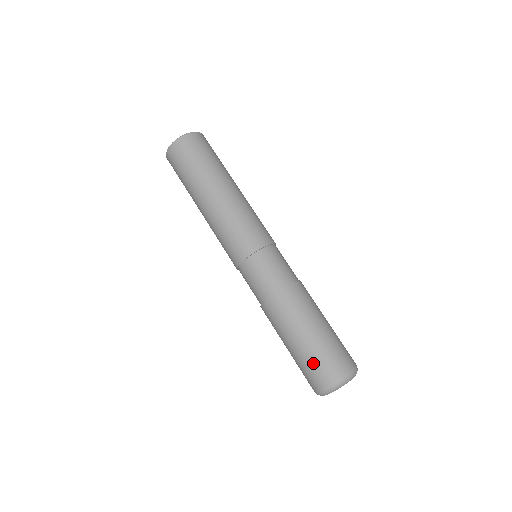
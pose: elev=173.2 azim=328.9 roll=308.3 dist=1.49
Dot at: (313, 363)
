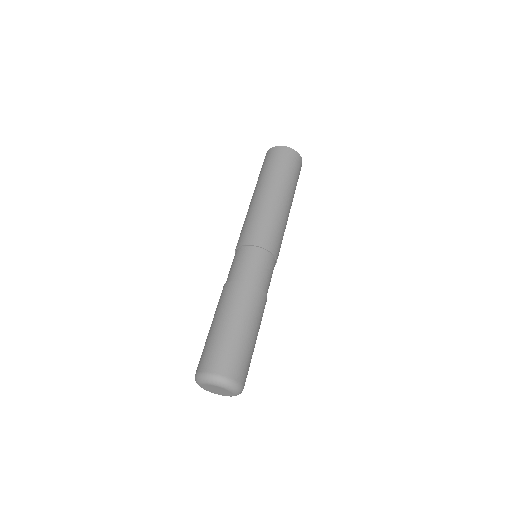
Dot at: (208, 348)
